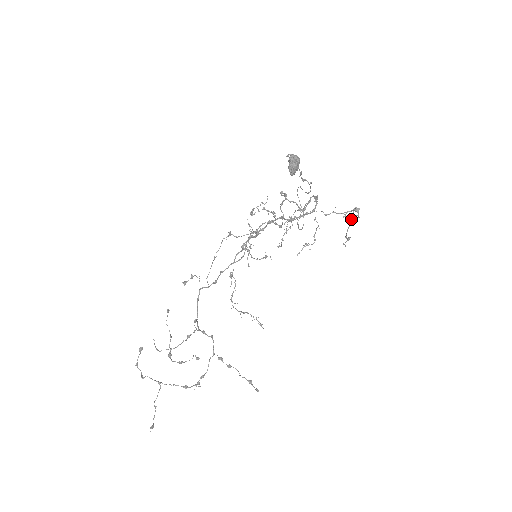
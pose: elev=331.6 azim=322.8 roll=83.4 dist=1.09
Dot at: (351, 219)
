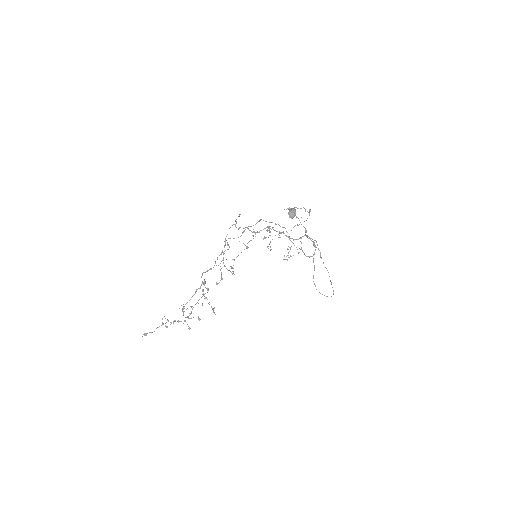
Dot at: occluded
